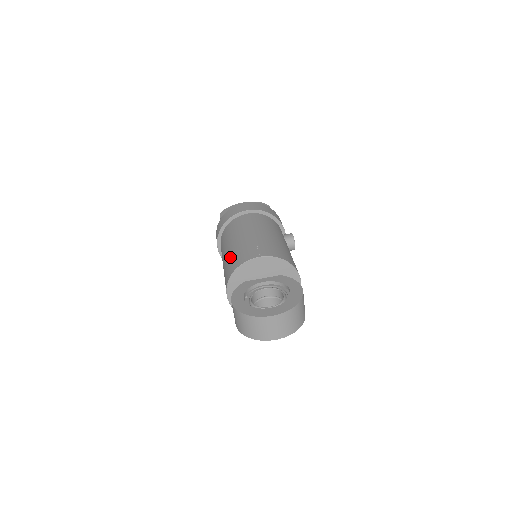
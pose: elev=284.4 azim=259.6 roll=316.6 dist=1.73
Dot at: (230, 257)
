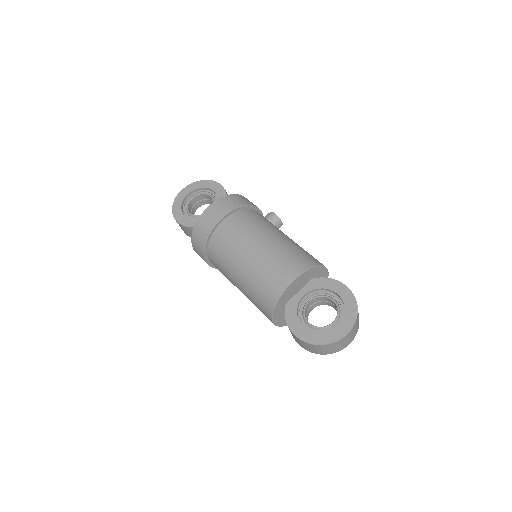
Dot at: (254, 285)
